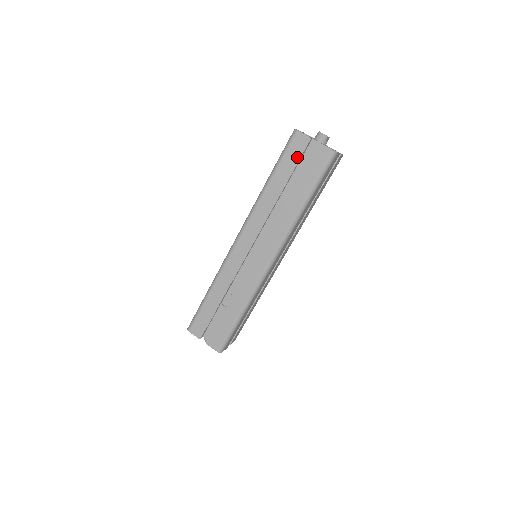
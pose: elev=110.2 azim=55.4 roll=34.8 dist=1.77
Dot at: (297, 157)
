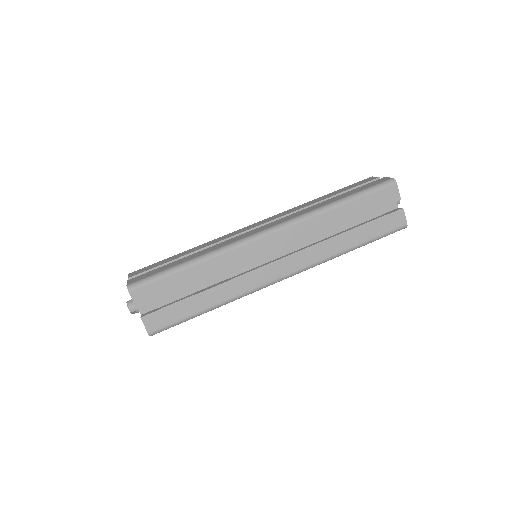
Dot at: (379, 205)
